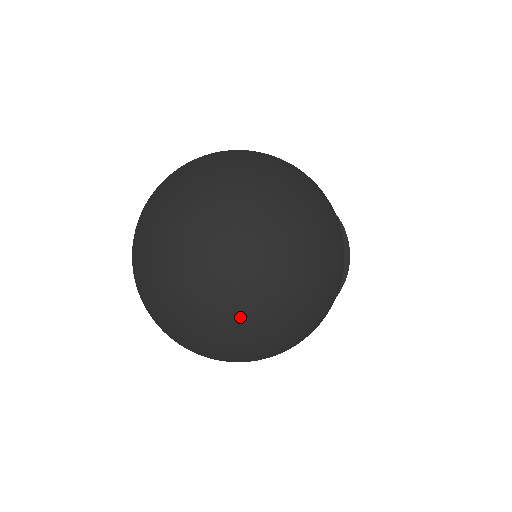
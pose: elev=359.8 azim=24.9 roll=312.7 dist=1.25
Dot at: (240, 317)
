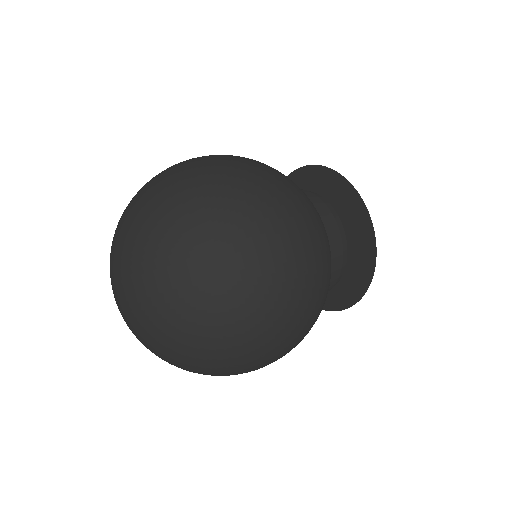
Dot at: (177, 312)
